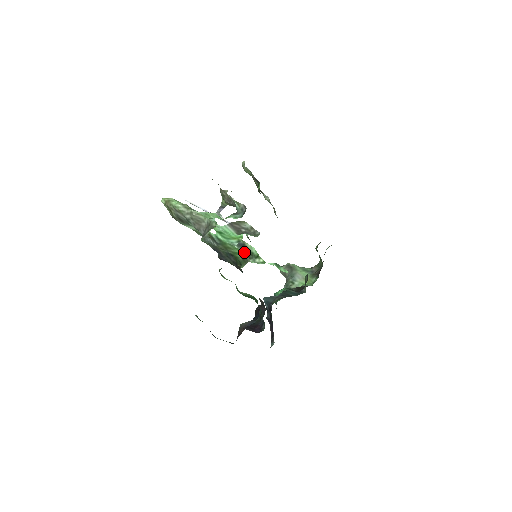
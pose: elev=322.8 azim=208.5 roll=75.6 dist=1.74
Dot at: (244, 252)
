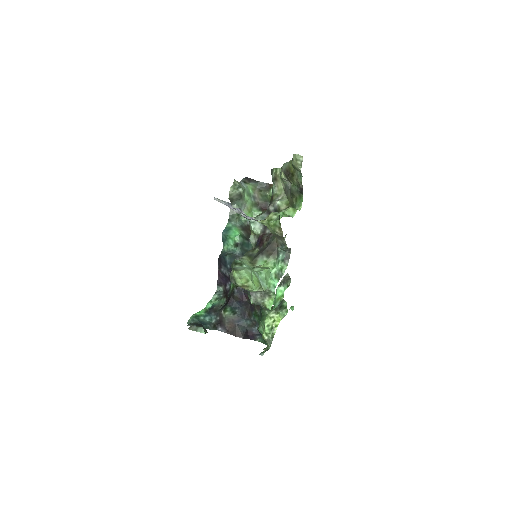
Dot at: (278, 306)
